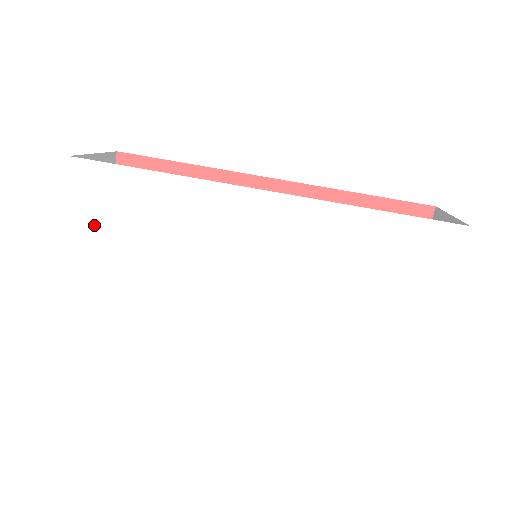
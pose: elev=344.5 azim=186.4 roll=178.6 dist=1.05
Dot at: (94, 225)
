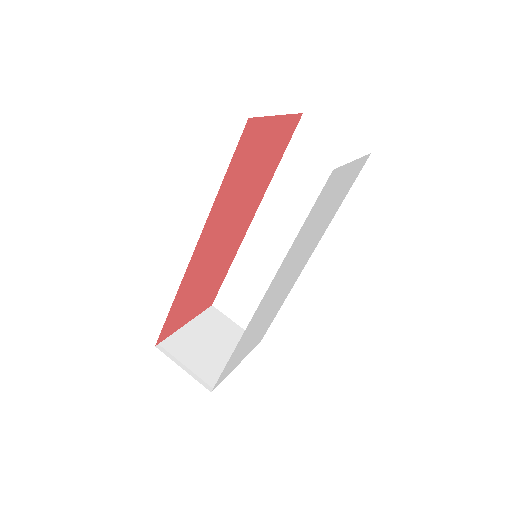
Dot at: occluded
